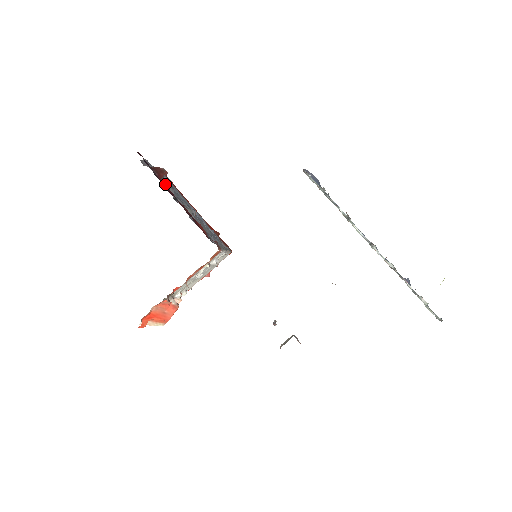
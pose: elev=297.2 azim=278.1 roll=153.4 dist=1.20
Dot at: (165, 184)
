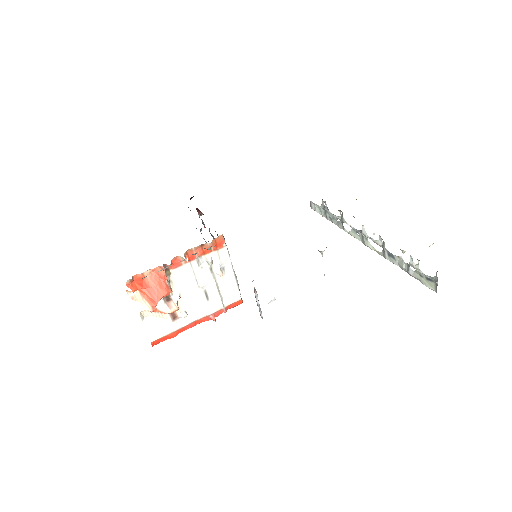
Dot at: occluded
